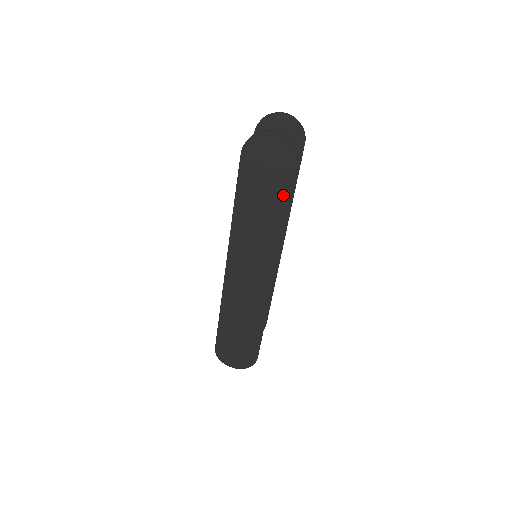
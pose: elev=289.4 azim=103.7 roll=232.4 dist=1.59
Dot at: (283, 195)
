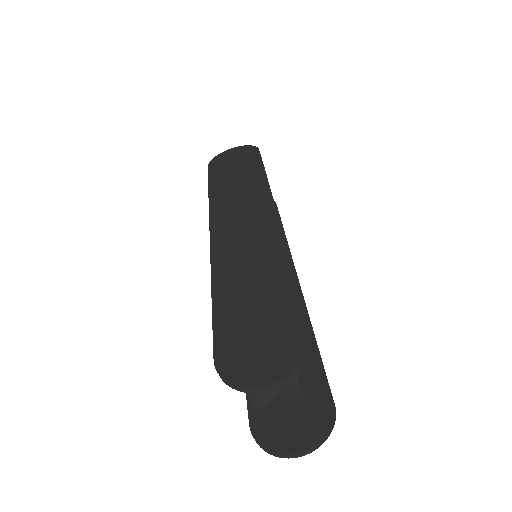
Dot at: (311, 369)
